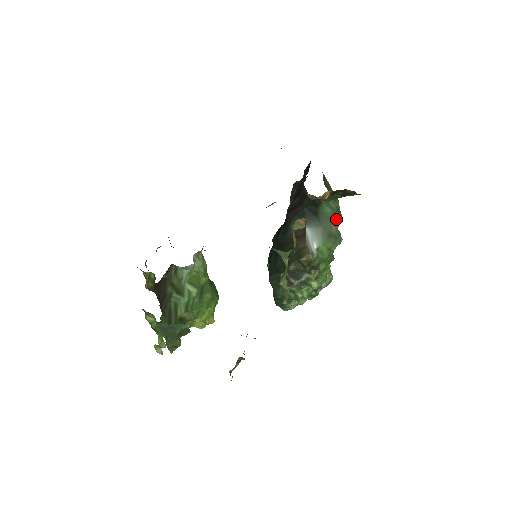
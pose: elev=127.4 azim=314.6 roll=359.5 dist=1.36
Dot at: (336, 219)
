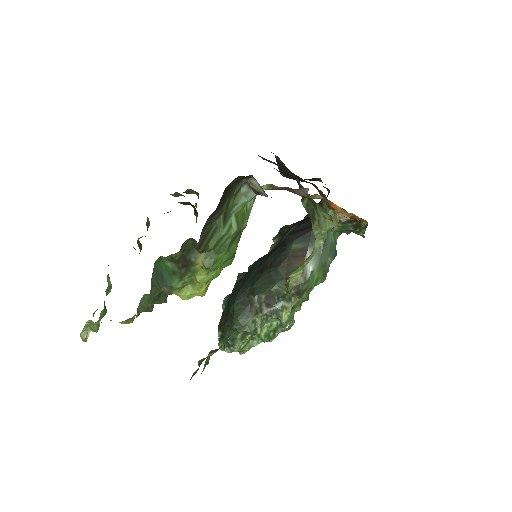
Dot at: (334, 252)
